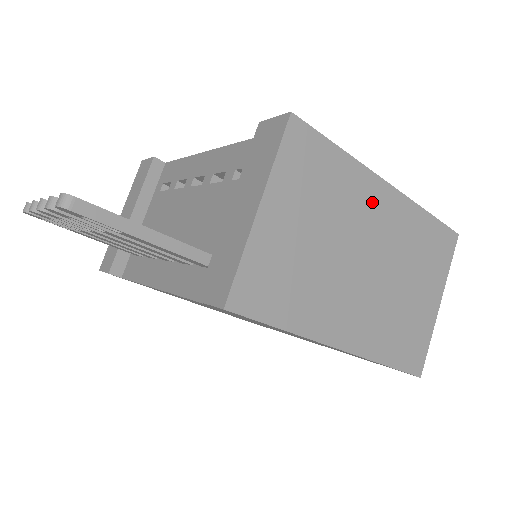
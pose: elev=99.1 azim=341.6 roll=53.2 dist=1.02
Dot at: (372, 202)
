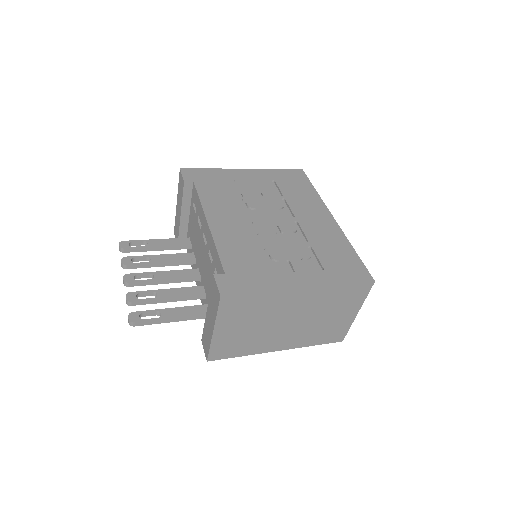
Dot at: (290, 300)
